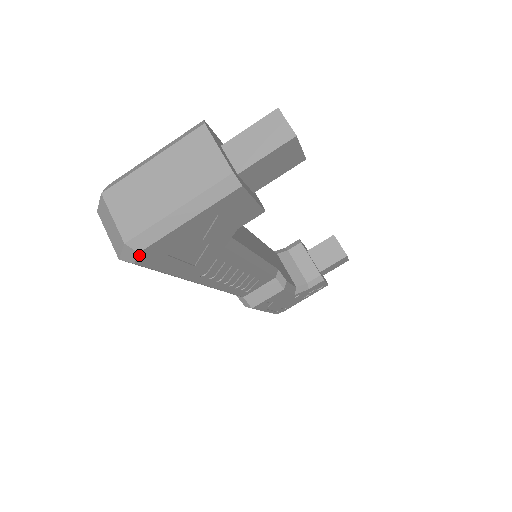
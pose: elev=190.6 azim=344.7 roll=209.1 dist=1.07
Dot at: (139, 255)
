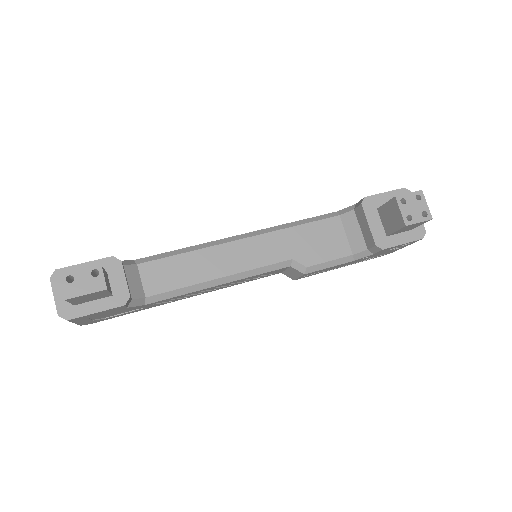
Dot at: occluded
